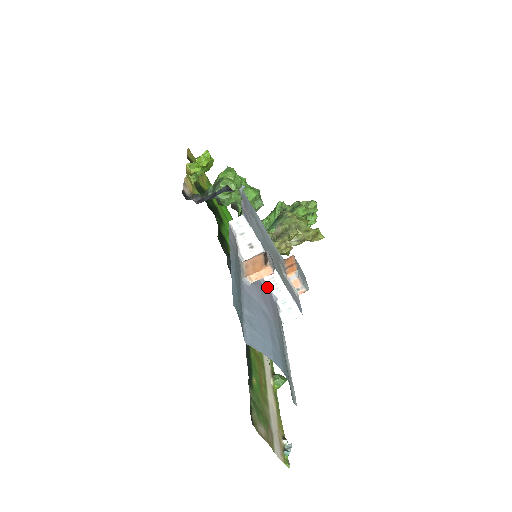
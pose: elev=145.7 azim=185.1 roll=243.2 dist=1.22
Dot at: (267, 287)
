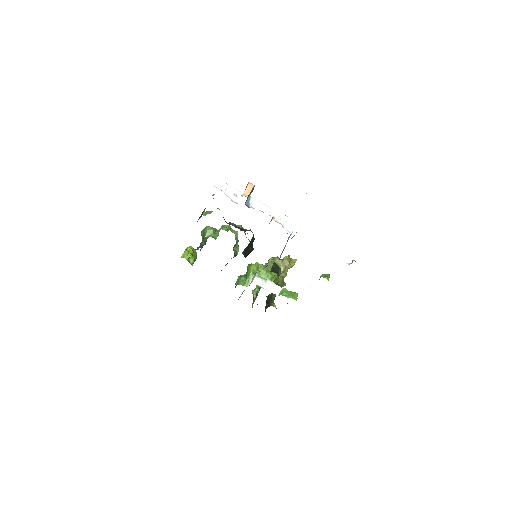
Dot at: occluded
